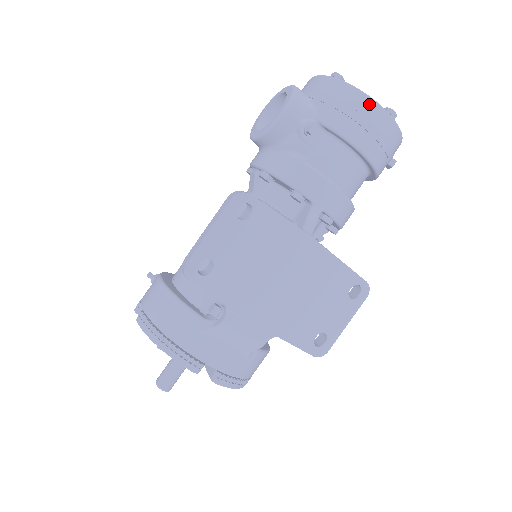
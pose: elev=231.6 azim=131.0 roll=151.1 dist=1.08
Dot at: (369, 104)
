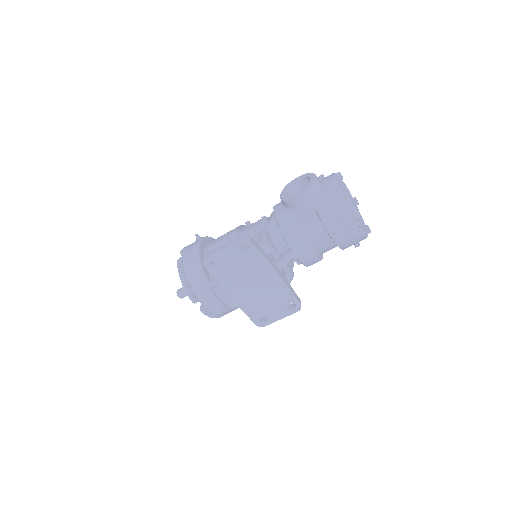
Dot at: (348, 215)
